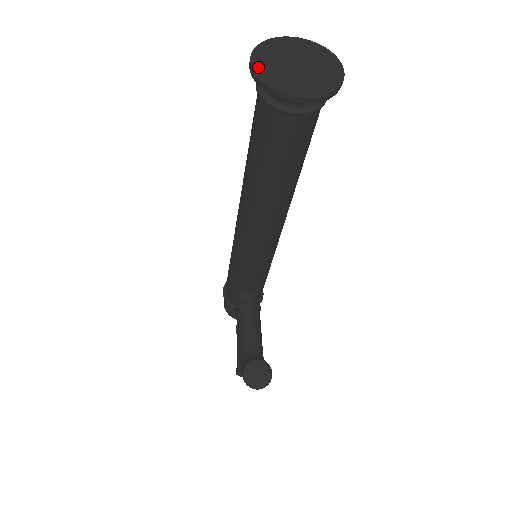
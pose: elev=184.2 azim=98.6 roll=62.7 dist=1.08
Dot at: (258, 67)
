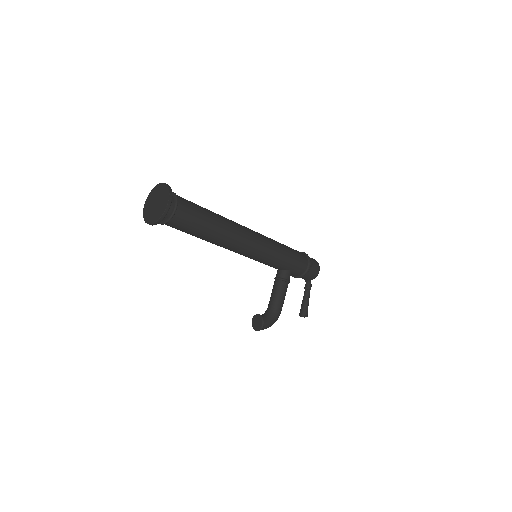
Dot at: (145, 207)
